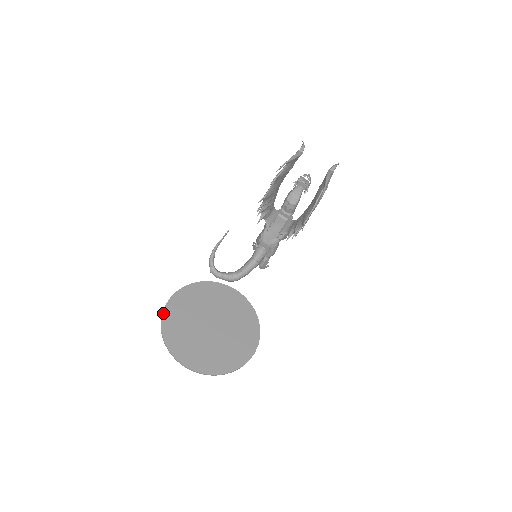
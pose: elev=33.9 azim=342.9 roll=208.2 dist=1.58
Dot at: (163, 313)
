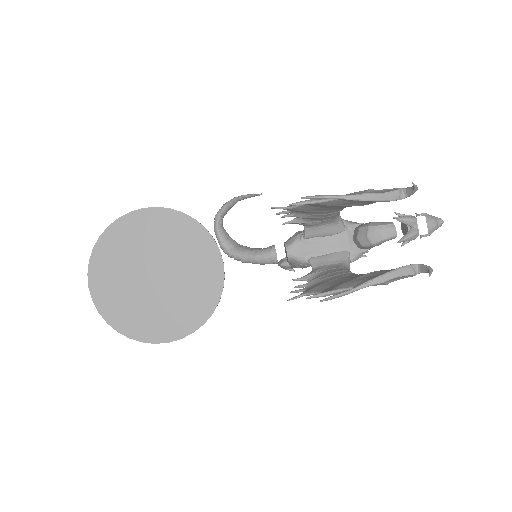
Dot at: (121, 218)
